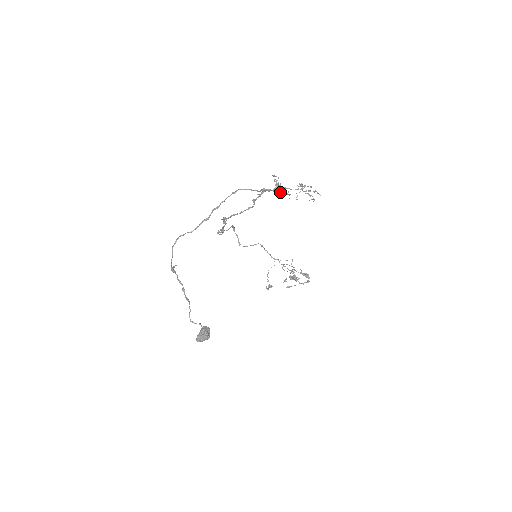
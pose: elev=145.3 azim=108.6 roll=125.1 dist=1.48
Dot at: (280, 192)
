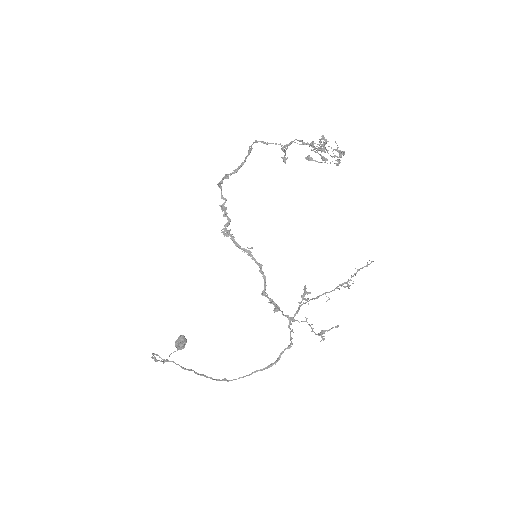
Dot at: (287, 348)
